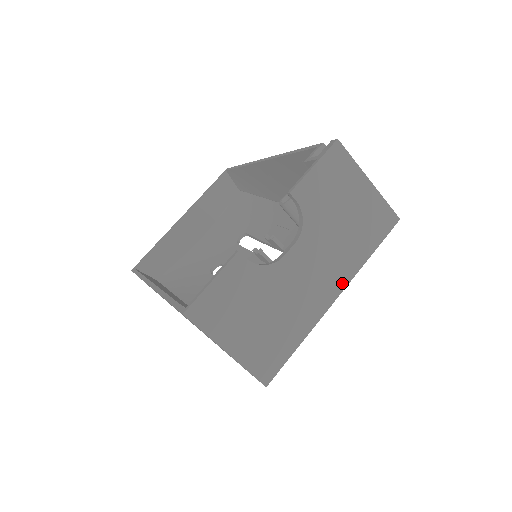
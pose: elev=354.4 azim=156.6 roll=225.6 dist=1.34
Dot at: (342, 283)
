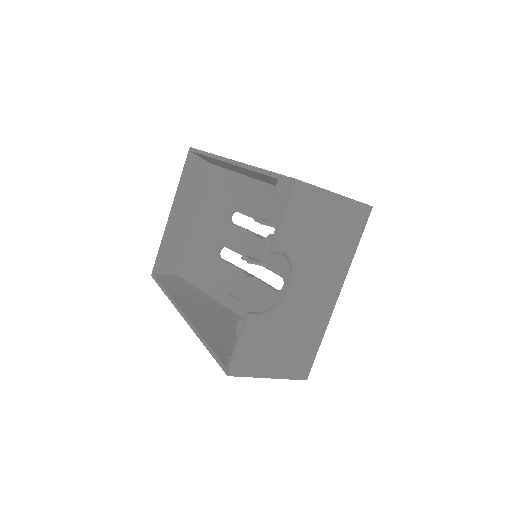
Dot at: (339, 283)
